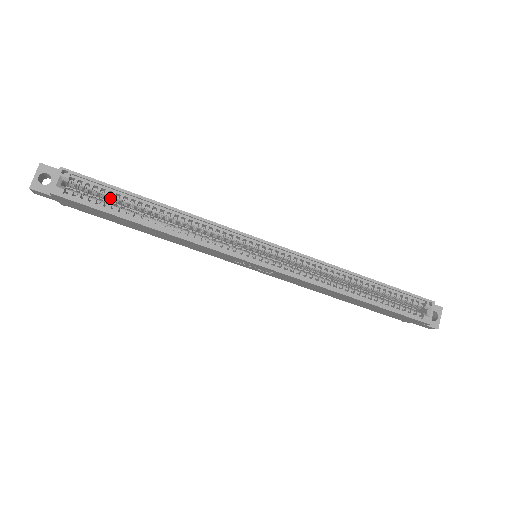
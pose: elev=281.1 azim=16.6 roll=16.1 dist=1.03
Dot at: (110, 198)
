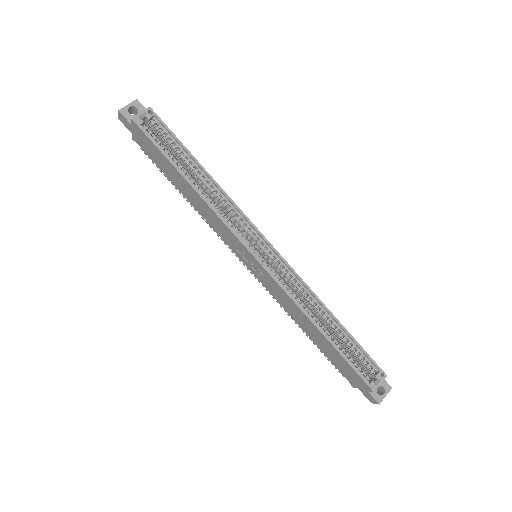
Dot at: (171, 148)
